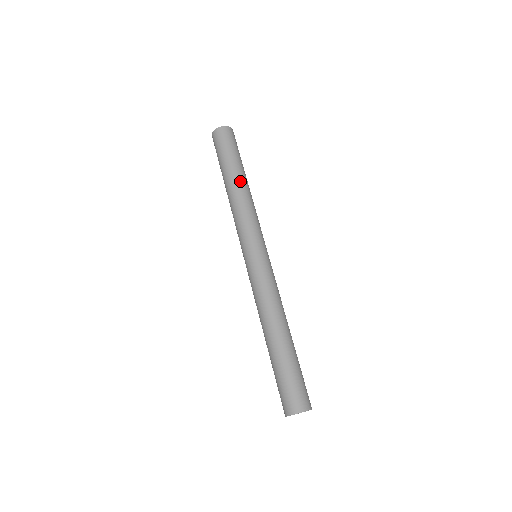
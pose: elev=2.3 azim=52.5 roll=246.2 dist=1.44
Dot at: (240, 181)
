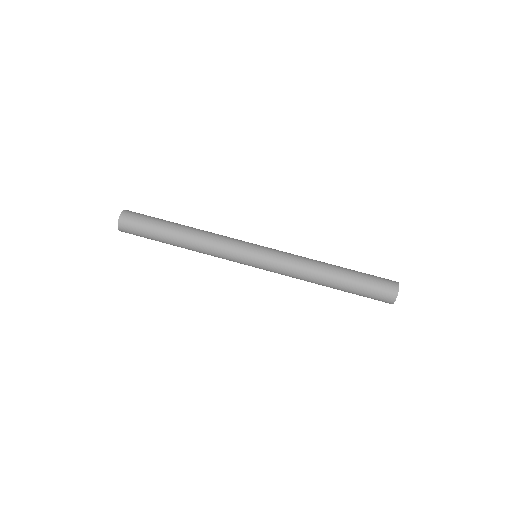
Dot at: (185, 229)
